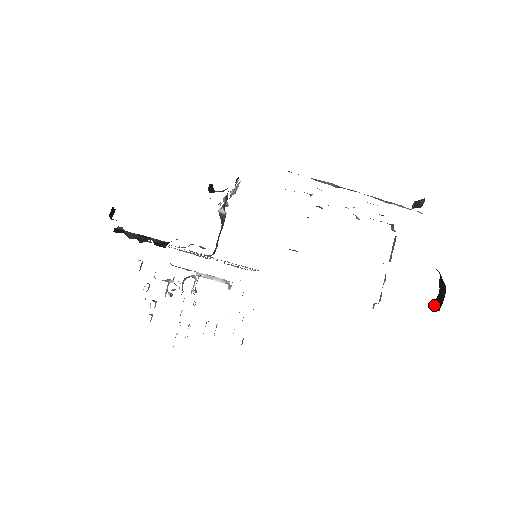
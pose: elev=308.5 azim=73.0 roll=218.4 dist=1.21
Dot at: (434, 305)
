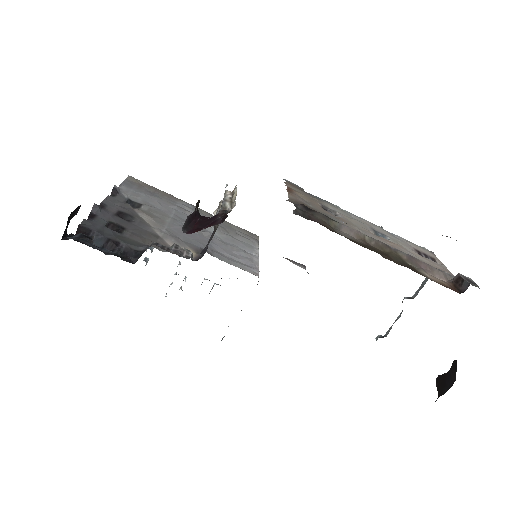
Dot at: (438, 381)
